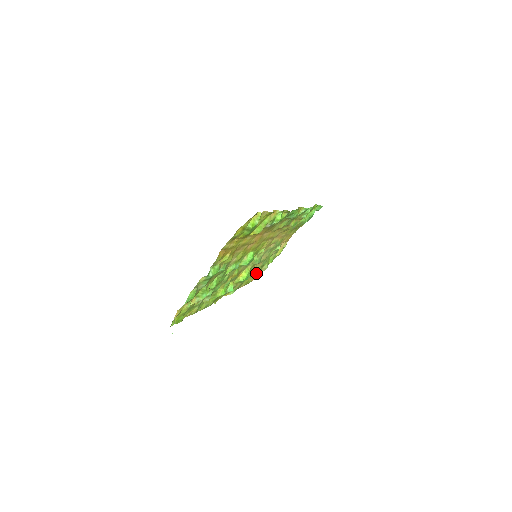
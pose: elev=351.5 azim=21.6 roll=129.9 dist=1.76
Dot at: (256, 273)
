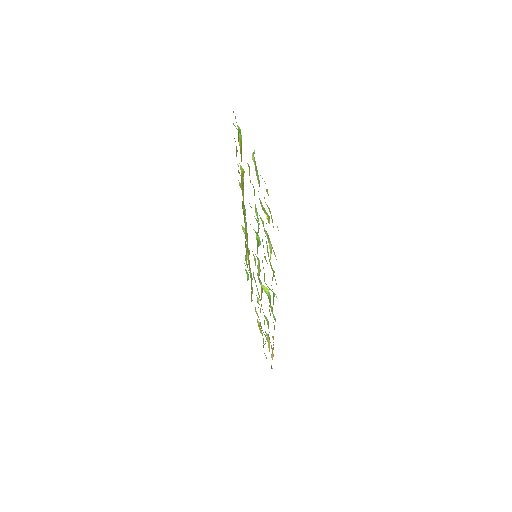
Dot at: occluded
